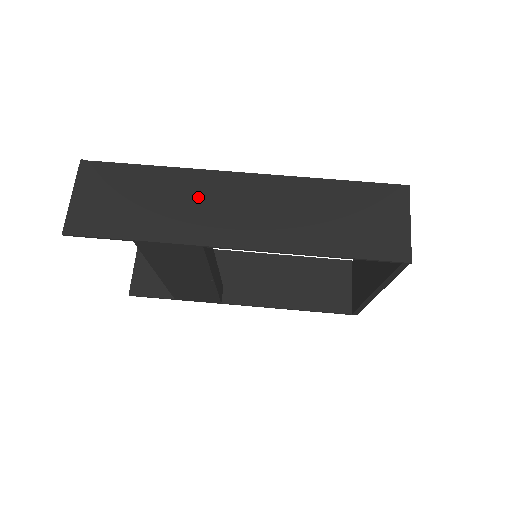
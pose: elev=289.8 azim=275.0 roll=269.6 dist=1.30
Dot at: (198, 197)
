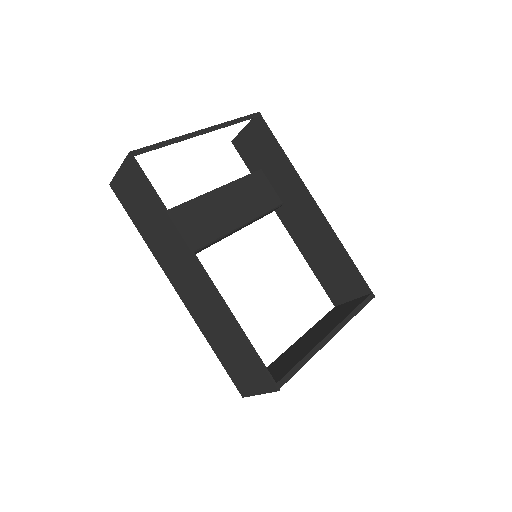
Dot at: (174, 251)
